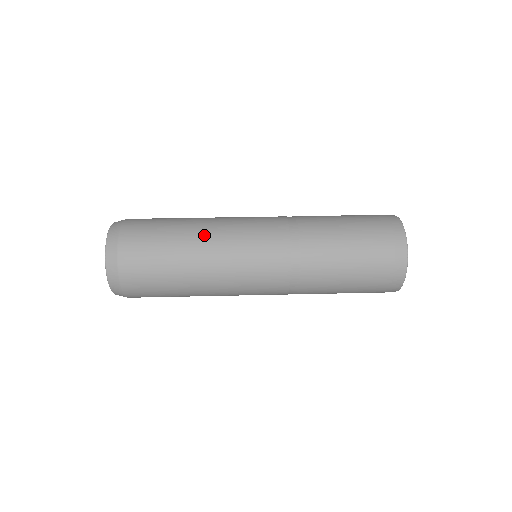
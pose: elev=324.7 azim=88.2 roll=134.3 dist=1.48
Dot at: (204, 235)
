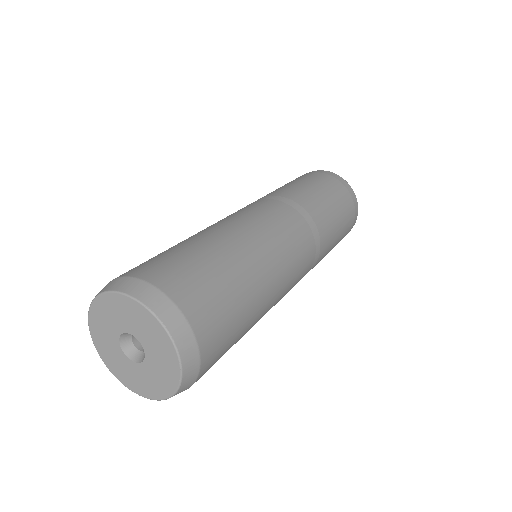
Dot at: (237, 238)
